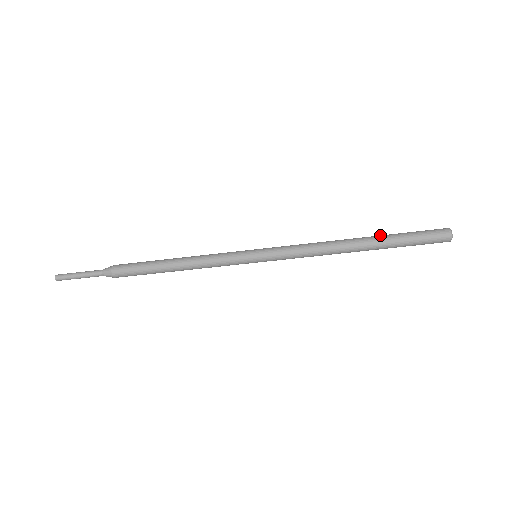
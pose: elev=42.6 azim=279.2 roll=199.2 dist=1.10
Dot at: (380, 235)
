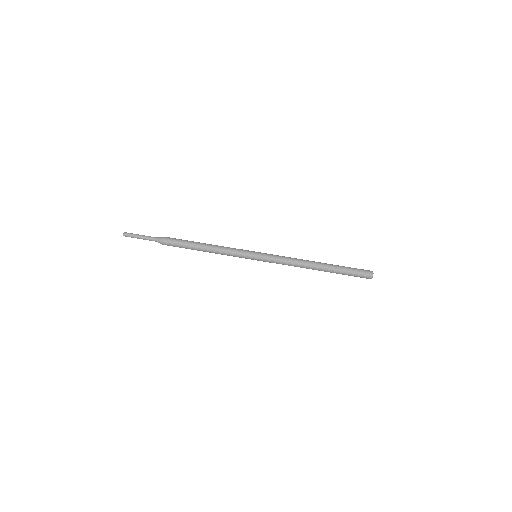
Dot at: occluded
